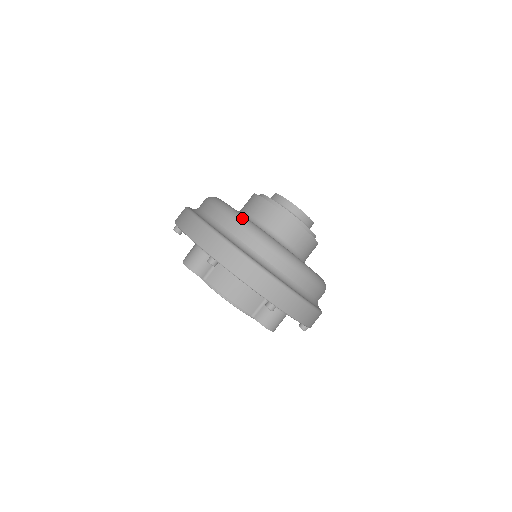
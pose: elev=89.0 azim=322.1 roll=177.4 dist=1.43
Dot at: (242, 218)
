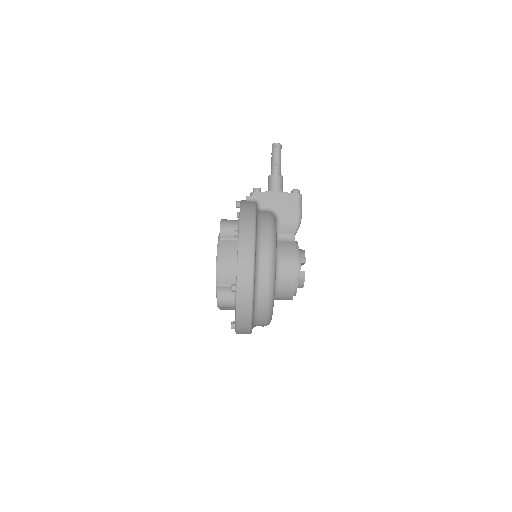
Dot at: (270, 318)
